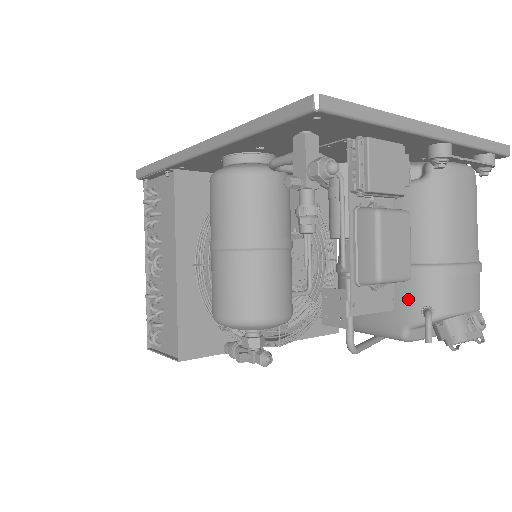
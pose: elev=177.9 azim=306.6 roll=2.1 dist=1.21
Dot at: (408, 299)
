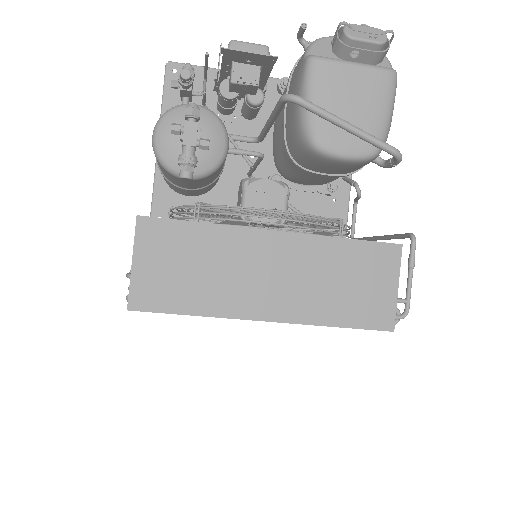
Dot at: (298, 65)
